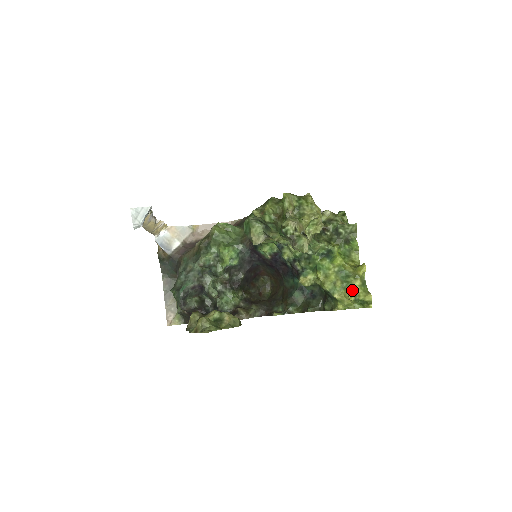
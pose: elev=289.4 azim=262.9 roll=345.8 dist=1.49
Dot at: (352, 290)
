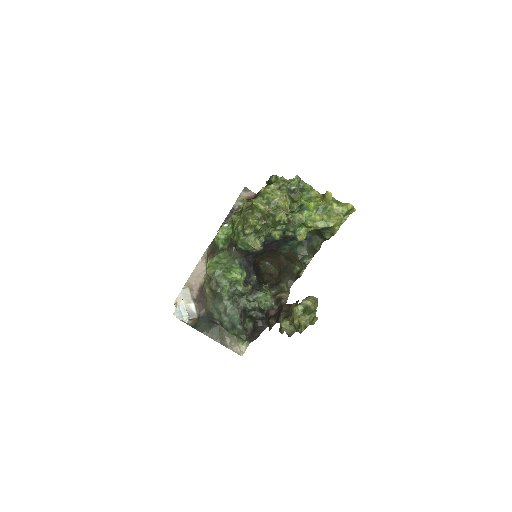
Dot at: (336, 212)
